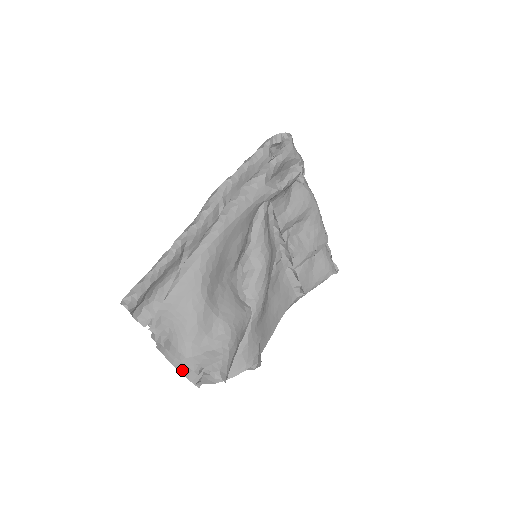
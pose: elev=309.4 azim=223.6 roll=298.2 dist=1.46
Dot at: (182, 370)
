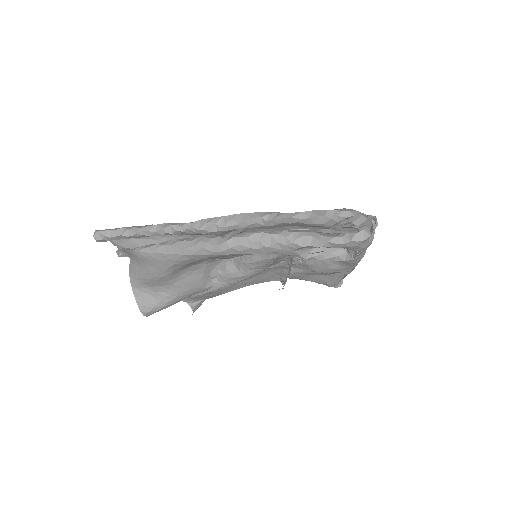
Dot at: occluded
